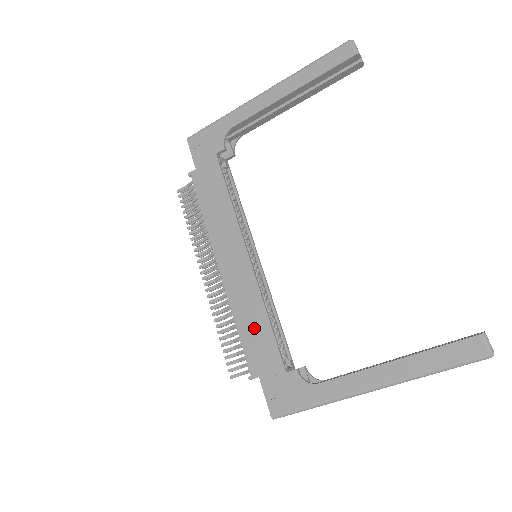
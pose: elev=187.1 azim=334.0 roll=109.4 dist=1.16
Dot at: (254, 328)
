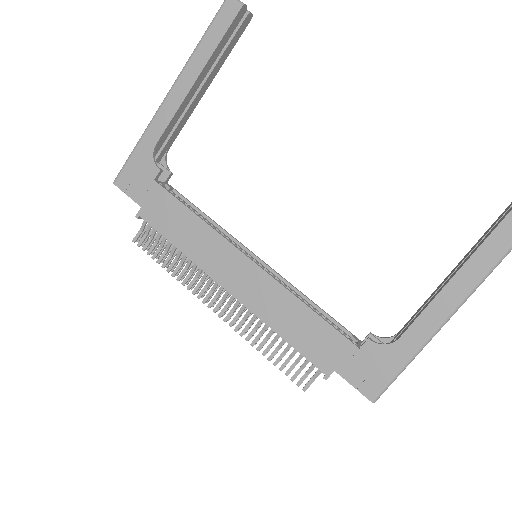
Dot at: (300, 326)
